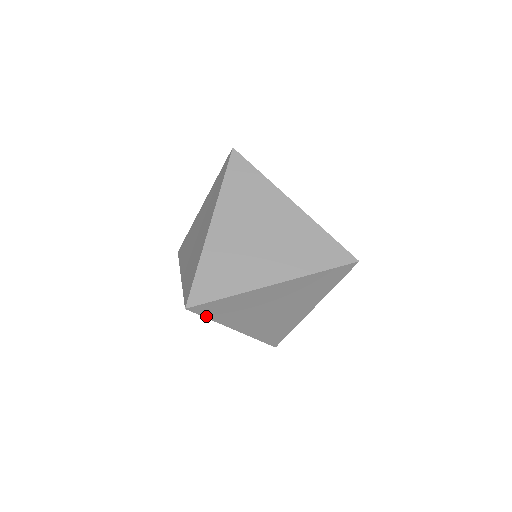
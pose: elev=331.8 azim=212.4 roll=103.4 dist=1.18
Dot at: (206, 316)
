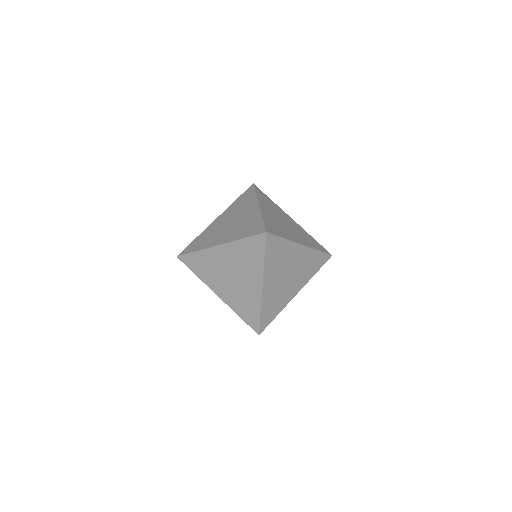
Dot at: occluded
